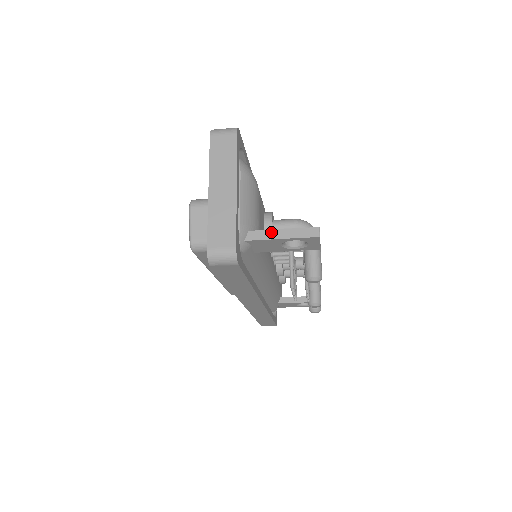
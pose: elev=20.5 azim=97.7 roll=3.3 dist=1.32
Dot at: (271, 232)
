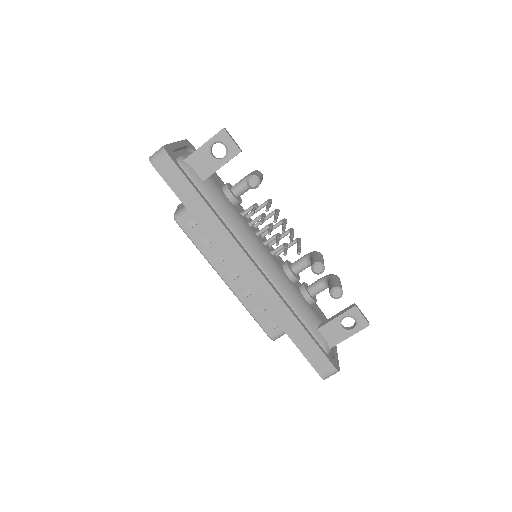
Dot at: (198, 149)
